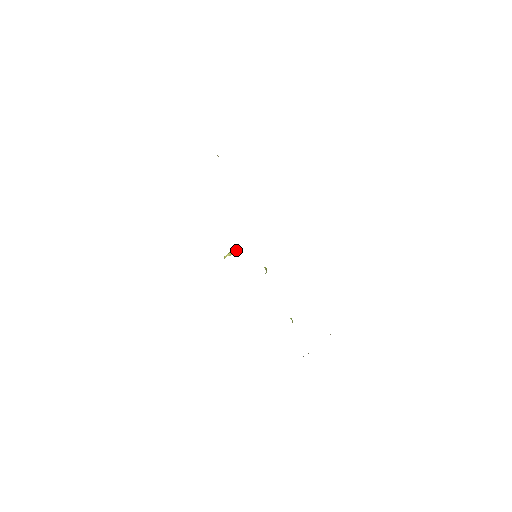
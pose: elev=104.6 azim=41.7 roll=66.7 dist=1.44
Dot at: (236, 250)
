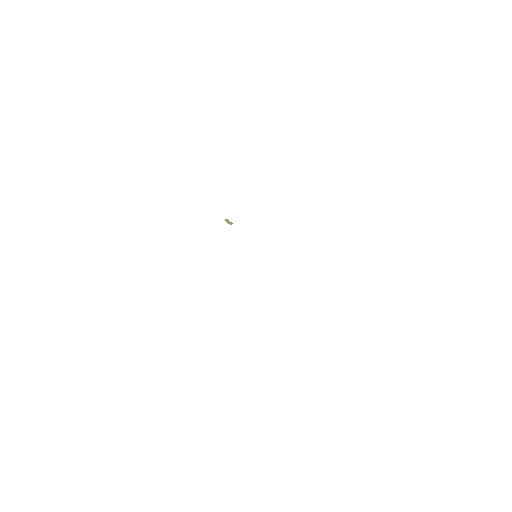
Dot at: (231, 224)
